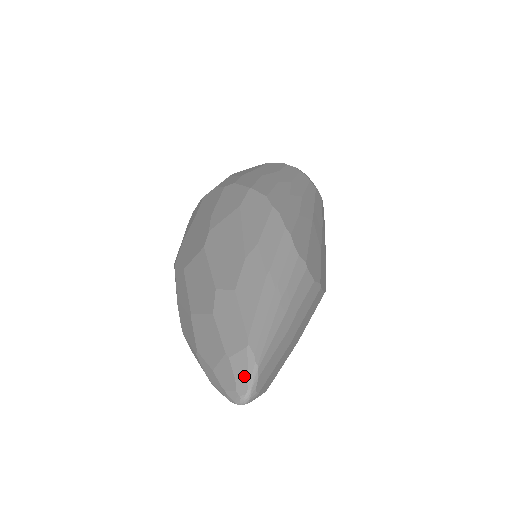
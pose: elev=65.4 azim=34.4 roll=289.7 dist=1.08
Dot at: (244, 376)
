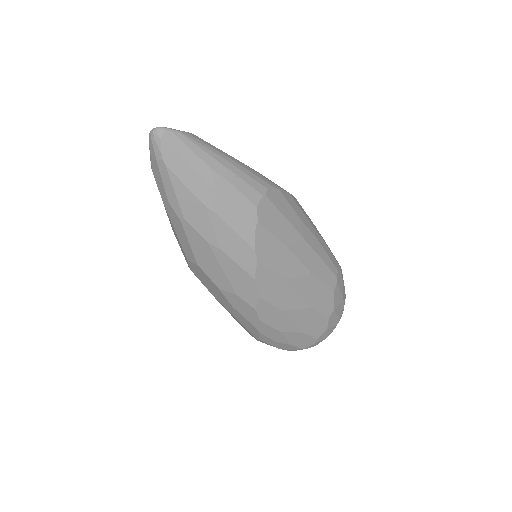
Dot at: (170, 128)
